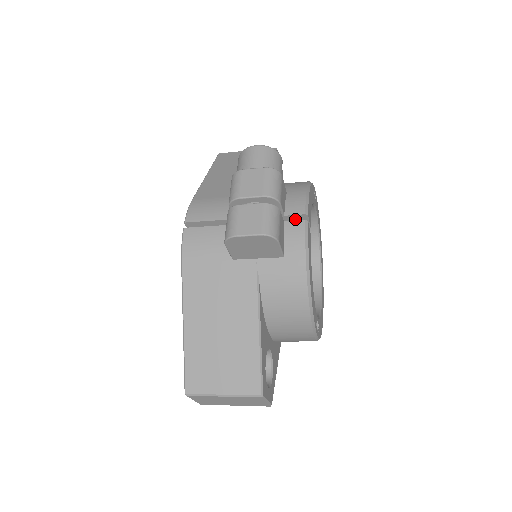
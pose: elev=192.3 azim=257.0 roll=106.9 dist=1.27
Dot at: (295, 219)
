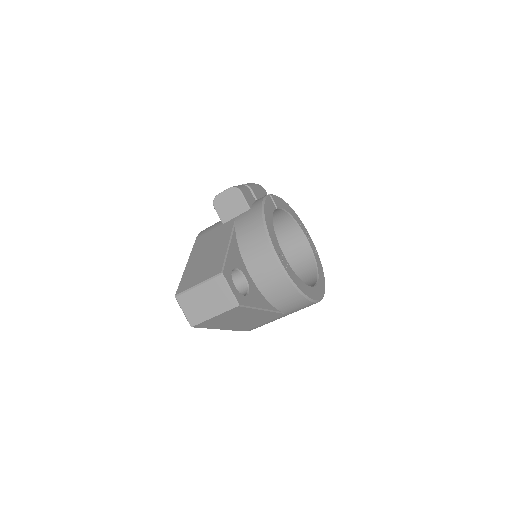
Dot at: occluded
